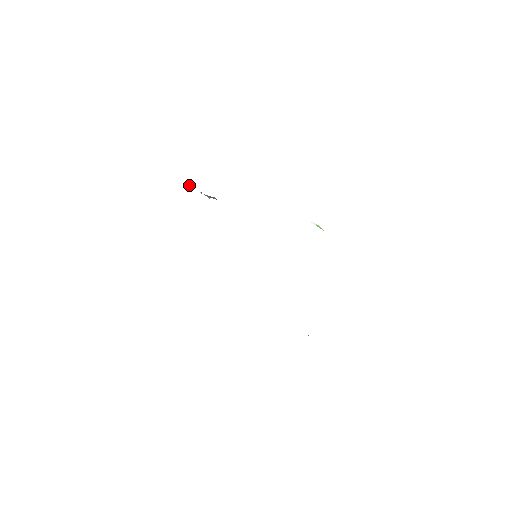
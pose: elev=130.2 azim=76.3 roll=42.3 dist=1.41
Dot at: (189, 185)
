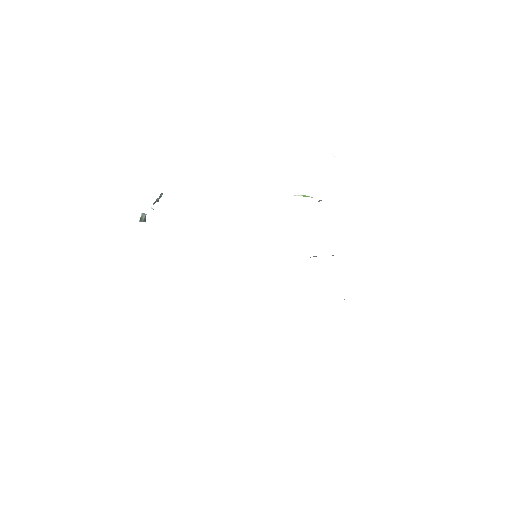
Dot at: (142, 216)
